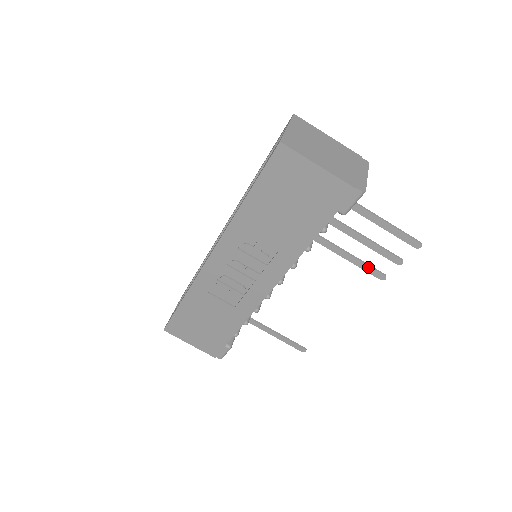
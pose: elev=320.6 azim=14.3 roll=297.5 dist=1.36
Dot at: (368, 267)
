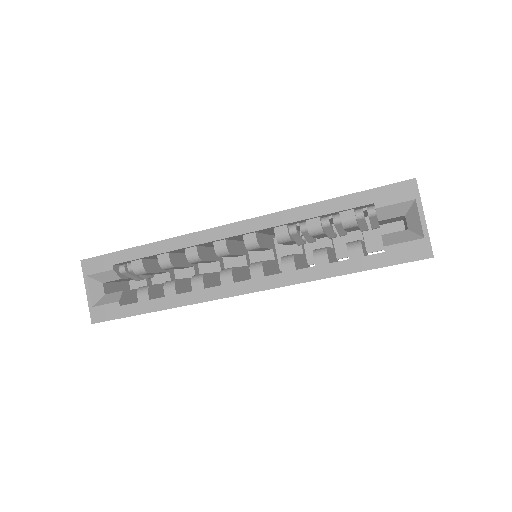
Dot at: occluded
